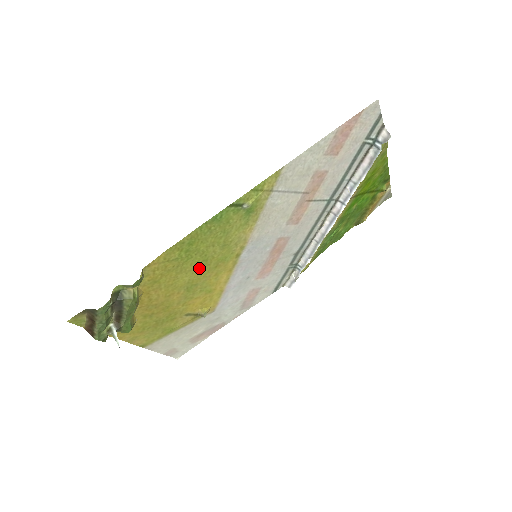
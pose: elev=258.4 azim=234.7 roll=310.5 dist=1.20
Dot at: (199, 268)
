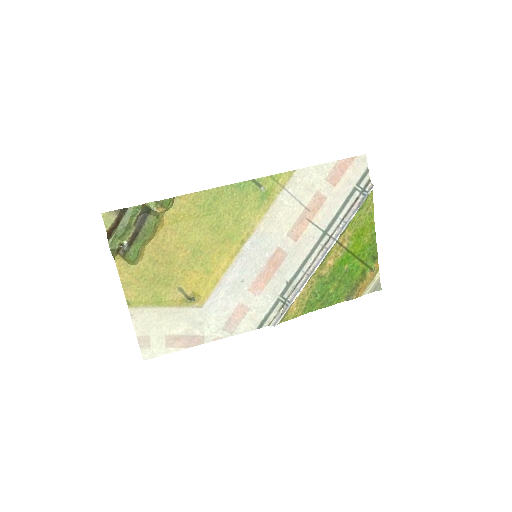
Dot at: (211, 233)
